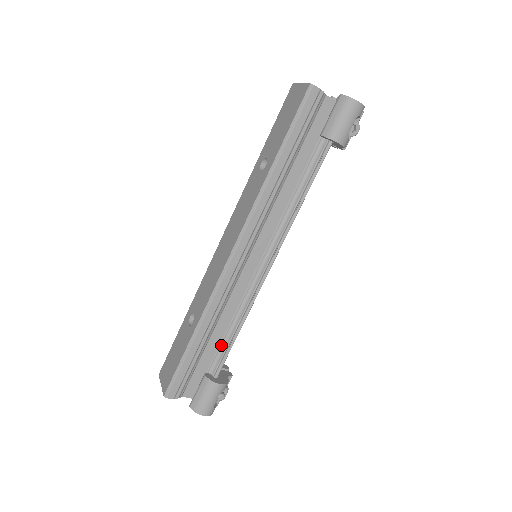
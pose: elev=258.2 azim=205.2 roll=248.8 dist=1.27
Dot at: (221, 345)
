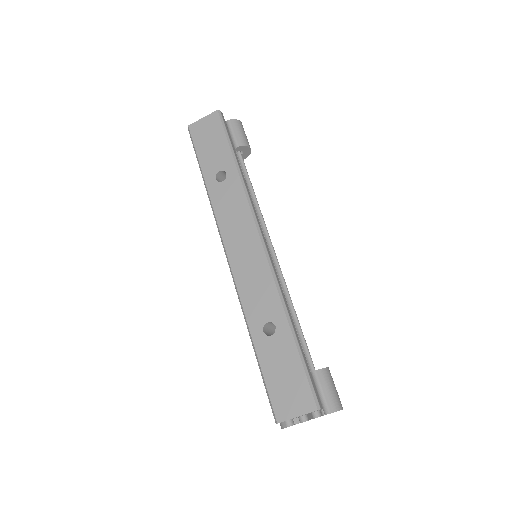
Dot at: occluded
